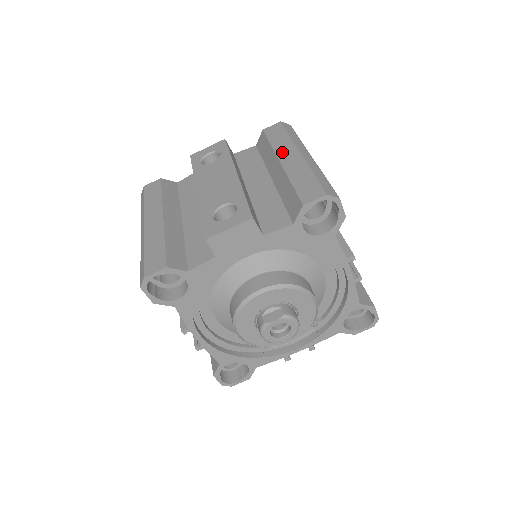
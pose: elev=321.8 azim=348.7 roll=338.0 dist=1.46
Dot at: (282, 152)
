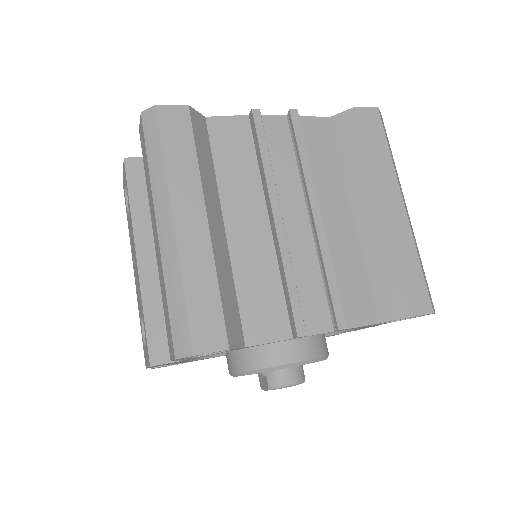
Dot at: (151, 213)
